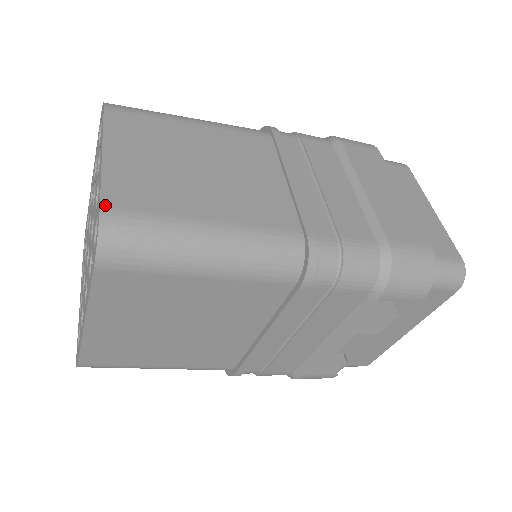
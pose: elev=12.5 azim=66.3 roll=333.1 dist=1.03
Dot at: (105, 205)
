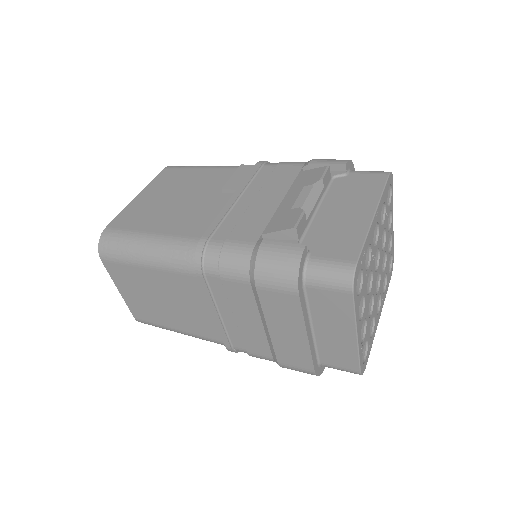
Dot at: (135, 318)
